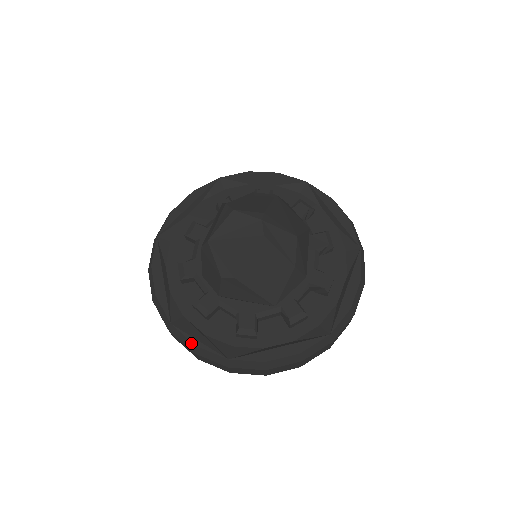
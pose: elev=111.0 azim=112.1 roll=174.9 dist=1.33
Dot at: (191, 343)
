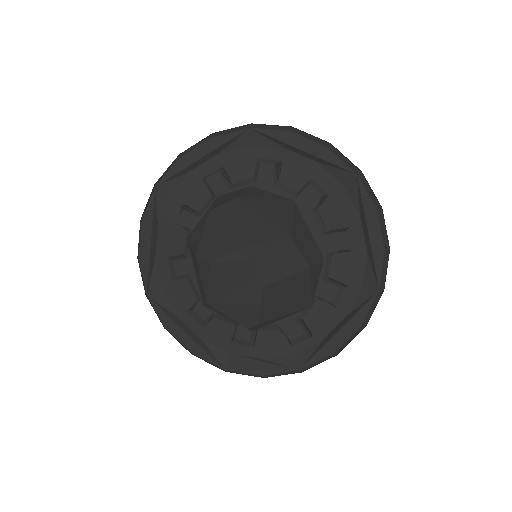
Dot at: (256, 375)
